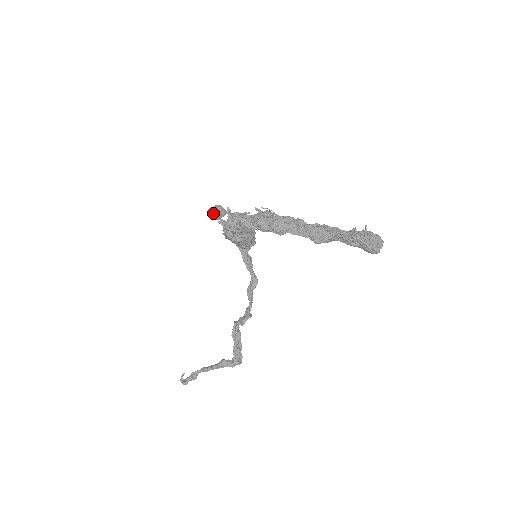
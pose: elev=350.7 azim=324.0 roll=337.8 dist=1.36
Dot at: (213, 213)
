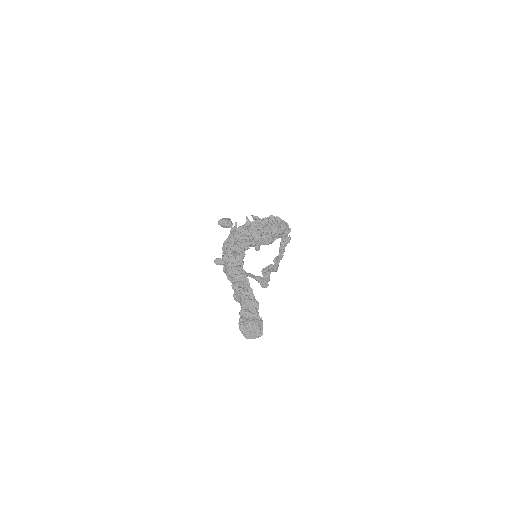
Dot at: (219, 224)
